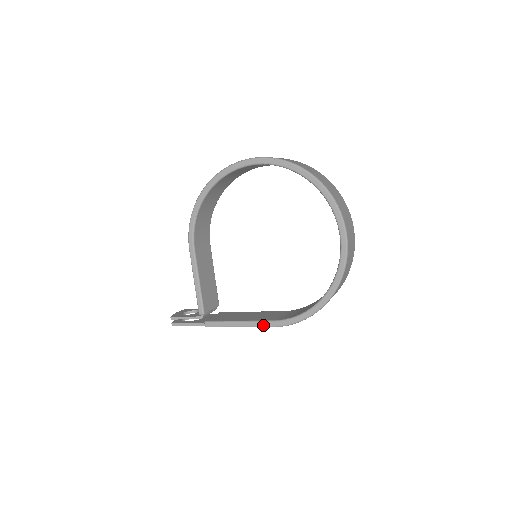
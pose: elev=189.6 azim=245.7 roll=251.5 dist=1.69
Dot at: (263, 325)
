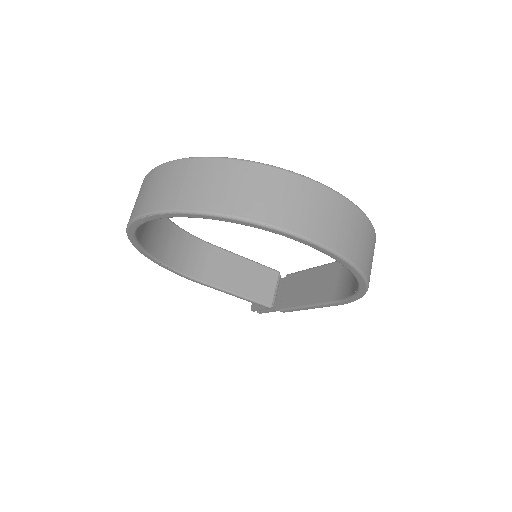
Dot at: (327, 306)
